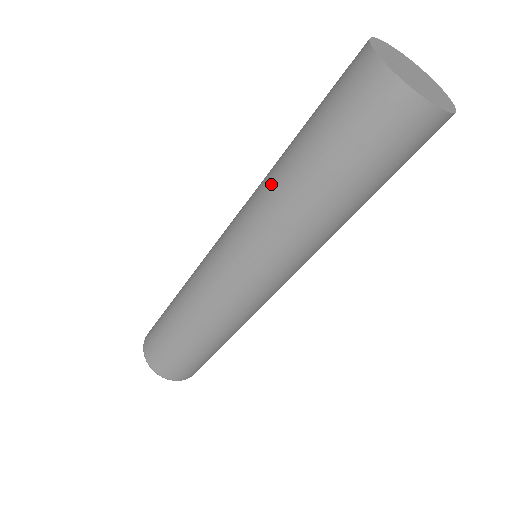
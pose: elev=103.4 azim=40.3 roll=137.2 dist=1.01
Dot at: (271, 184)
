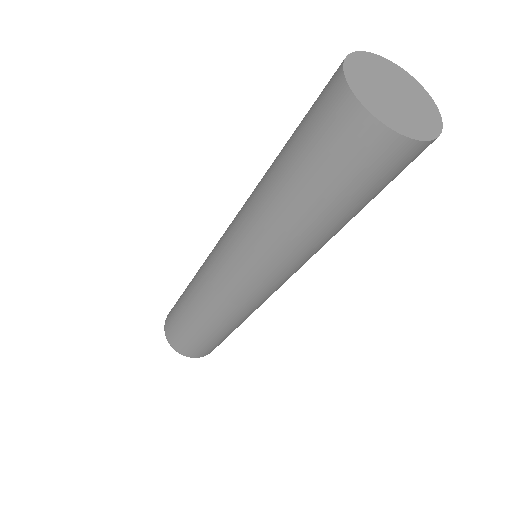
Dot at: (257, 194)
